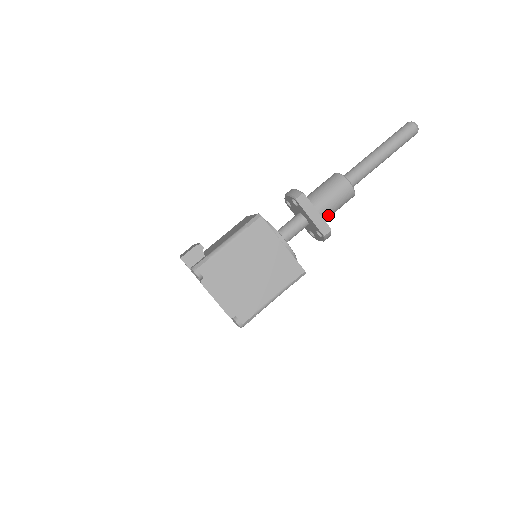
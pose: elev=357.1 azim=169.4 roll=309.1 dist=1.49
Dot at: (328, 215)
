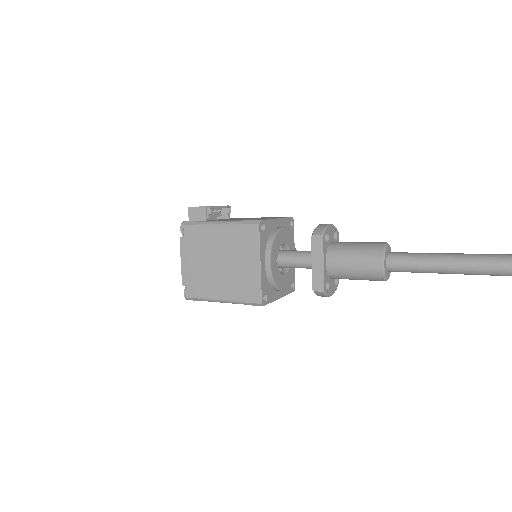
Dot at: (339, 276)
